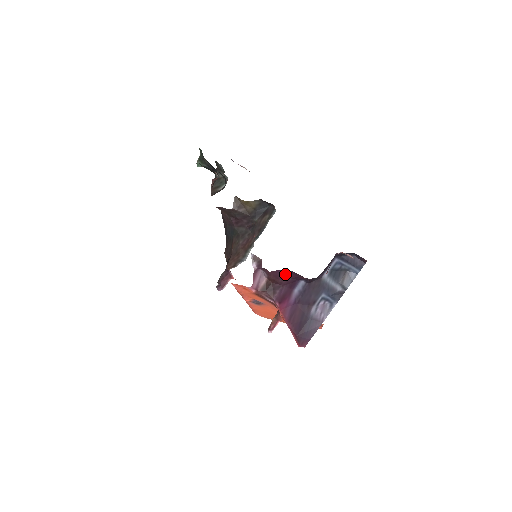
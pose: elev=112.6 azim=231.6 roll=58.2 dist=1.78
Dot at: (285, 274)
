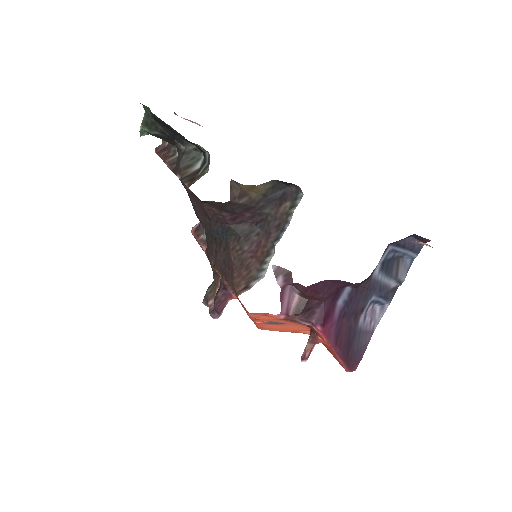
Dot at: (328, 285)
